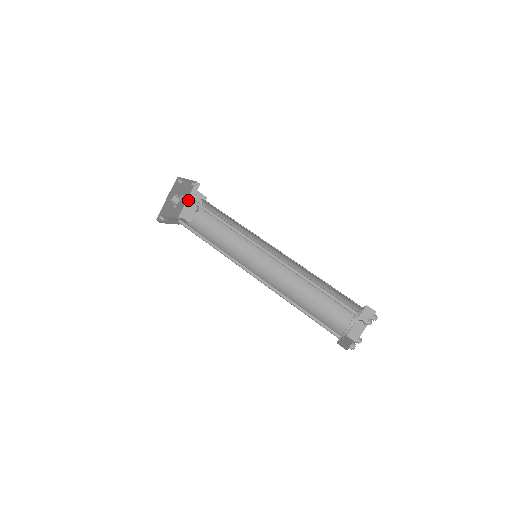
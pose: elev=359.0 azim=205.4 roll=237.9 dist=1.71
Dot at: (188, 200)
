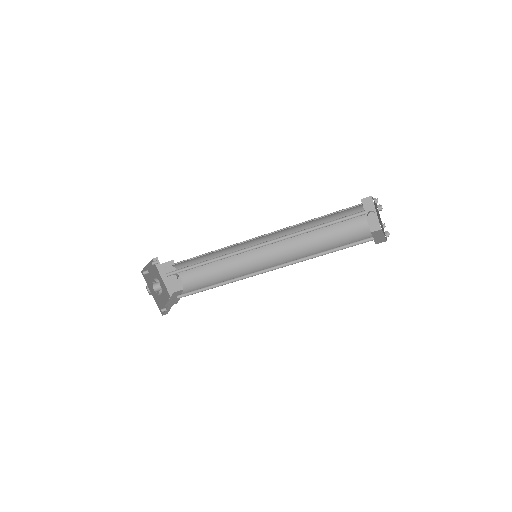
Dot at: (162, 277)
